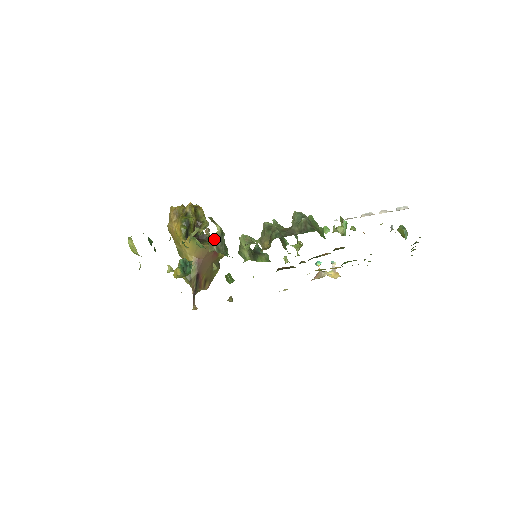
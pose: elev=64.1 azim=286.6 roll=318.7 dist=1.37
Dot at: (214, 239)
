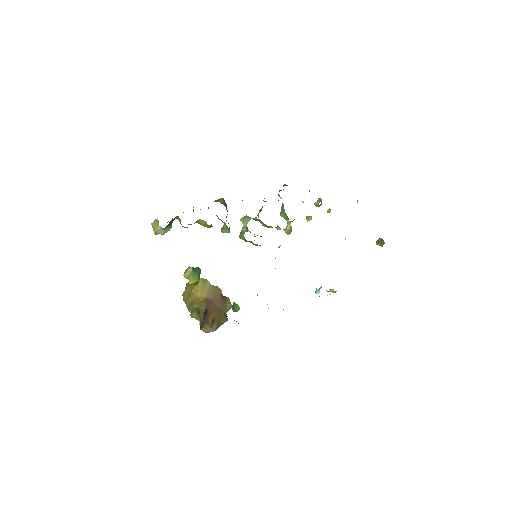
Dot at: (218, 200)
